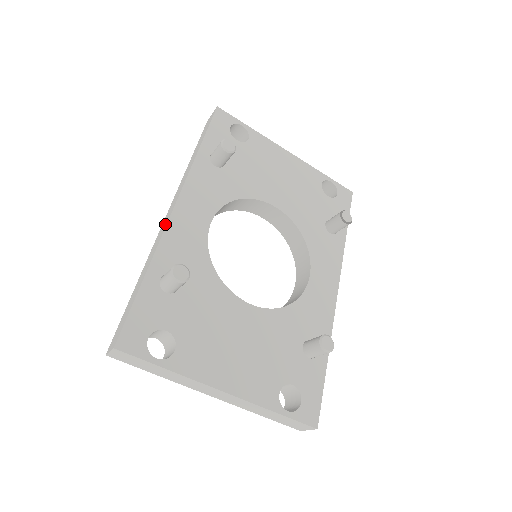
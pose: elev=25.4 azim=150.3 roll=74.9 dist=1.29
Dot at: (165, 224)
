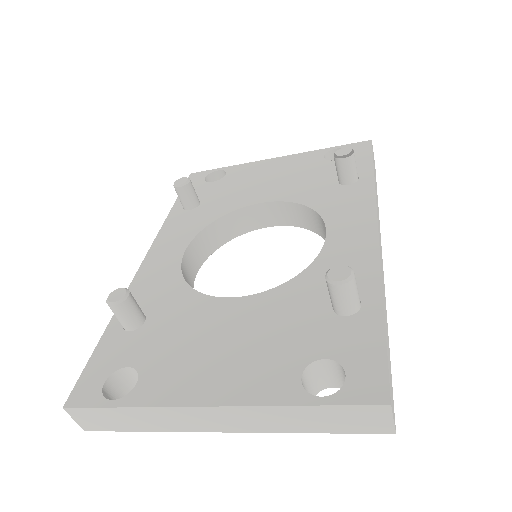
Dot at: occluded
